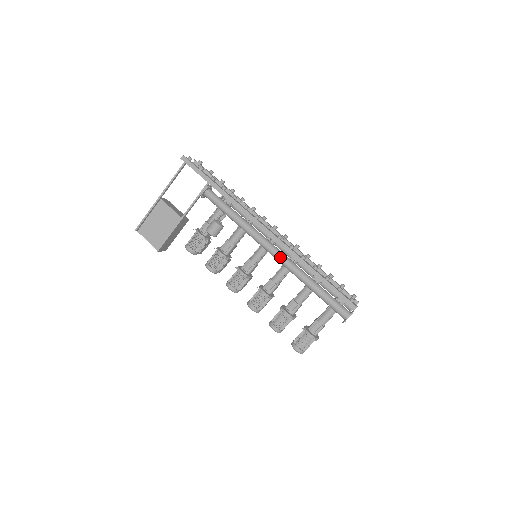
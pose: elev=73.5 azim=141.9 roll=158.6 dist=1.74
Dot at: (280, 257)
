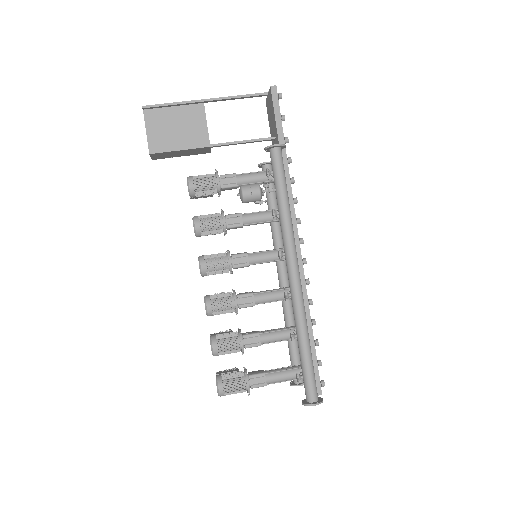
Dot at: (297, 285)
